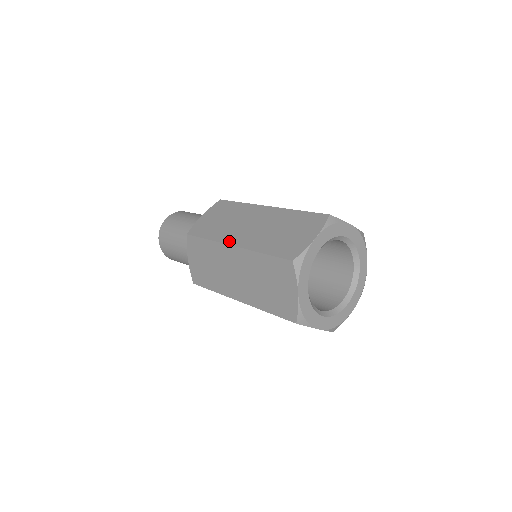
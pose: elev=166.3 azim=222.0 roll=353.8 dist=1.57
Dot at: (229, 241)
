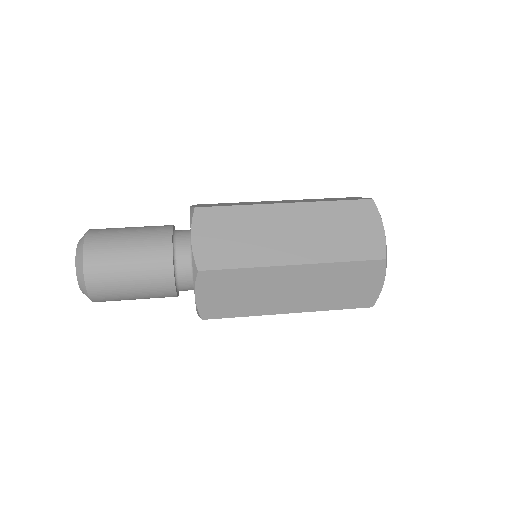
Dot at: (275, 203)
